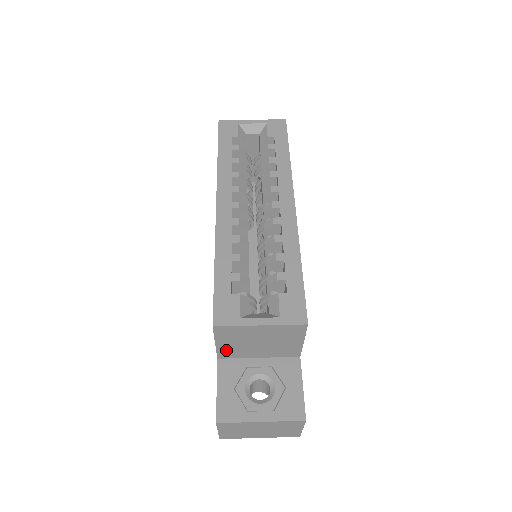
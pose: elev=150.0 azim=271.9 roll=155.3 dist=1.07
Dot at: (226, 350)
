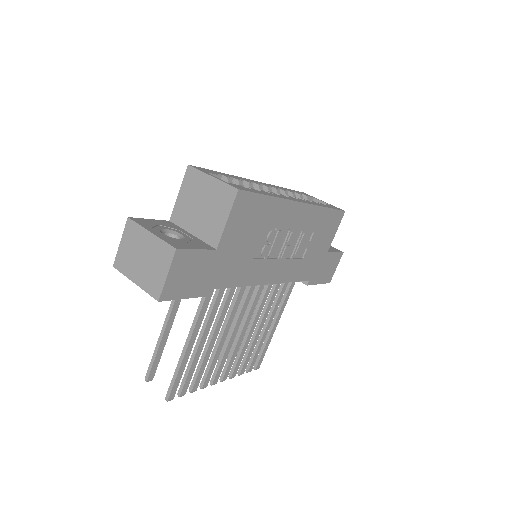
Dot at: (180, 208)
